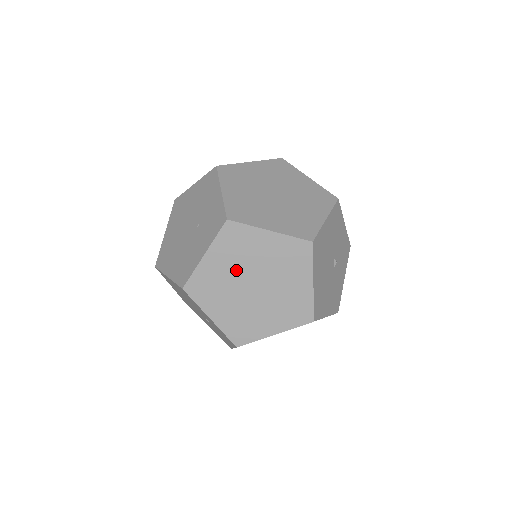
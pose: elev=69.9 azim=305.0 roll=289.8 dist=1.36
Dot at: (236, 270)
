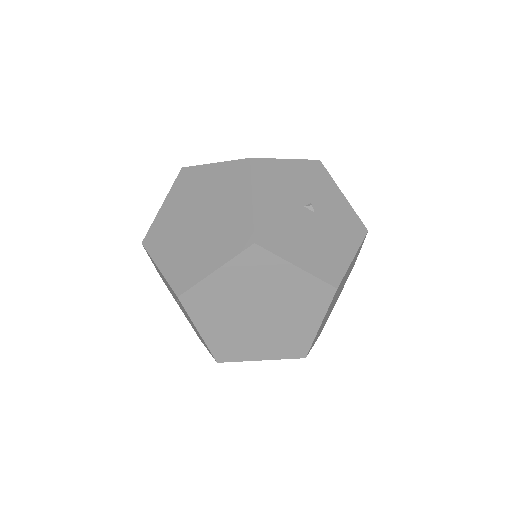
Dot at: (232, 318)
